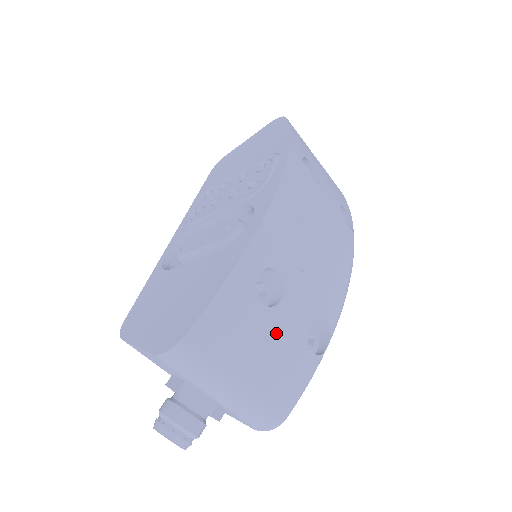
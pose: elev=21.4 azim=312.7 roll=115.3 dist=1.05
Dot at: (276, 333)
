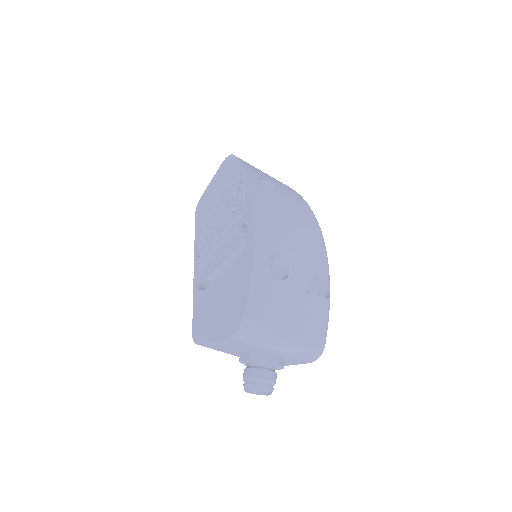
Dot at: (295, 294)
